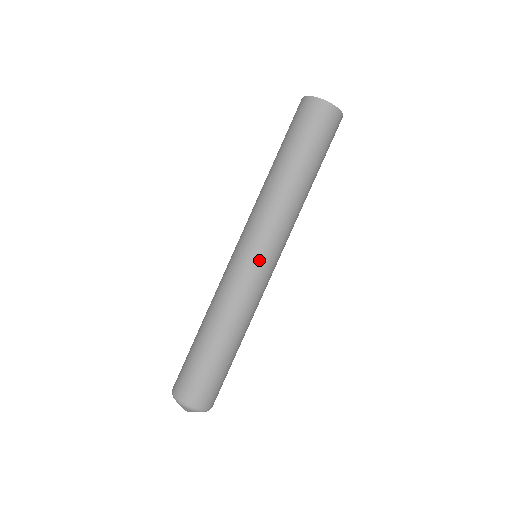
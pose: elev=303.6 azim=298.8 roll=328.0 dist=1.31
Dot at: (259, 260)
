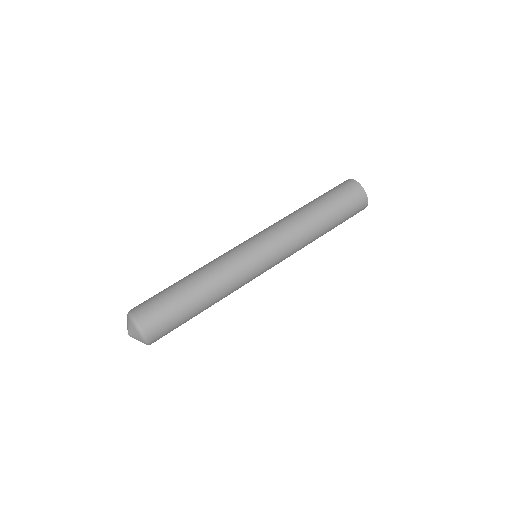
Dot at: (255, 248)
